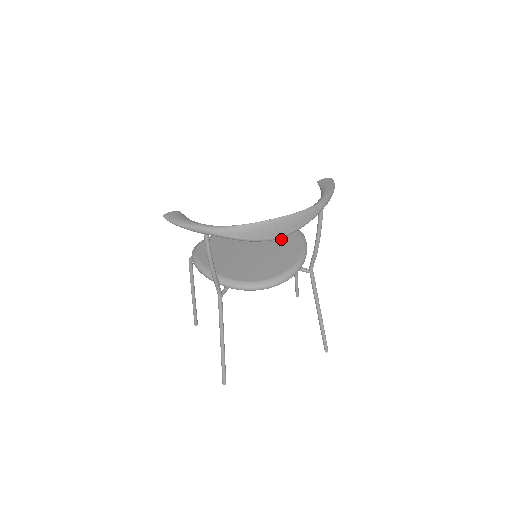
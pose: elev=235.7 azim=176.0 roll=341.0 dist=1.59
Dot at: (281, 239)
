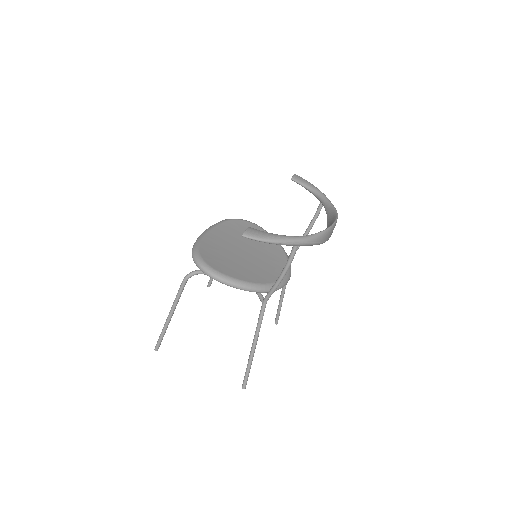
Dot at: occluded
